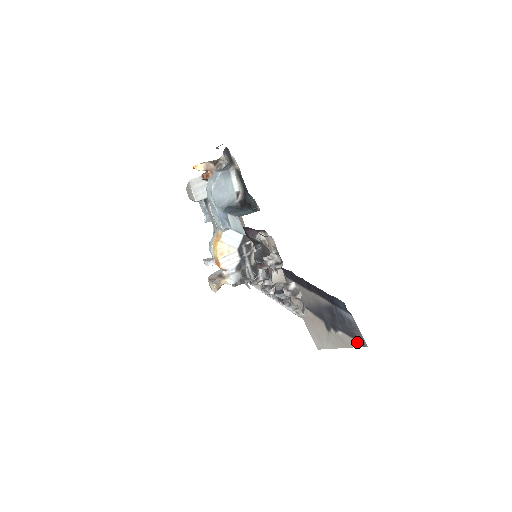
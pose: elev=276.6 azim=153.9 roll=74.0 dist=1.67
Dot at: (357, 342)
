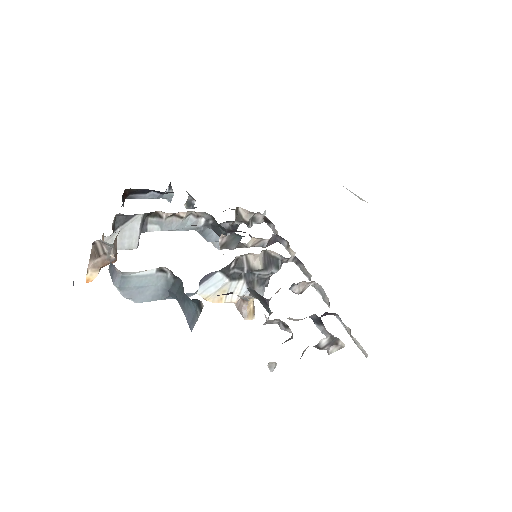
Dot at: occluded
